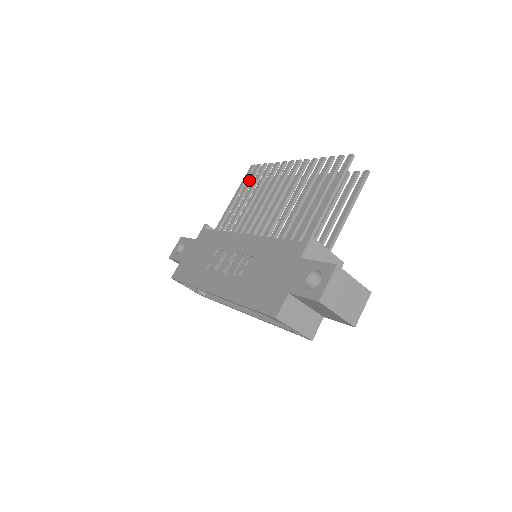
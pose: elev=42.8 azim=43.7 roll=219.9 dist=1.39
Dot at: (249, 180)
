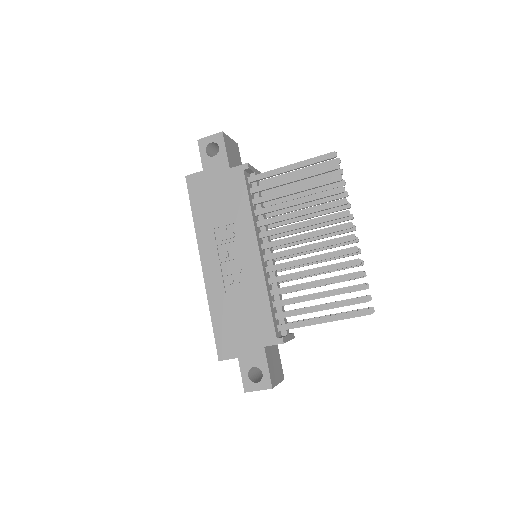
Dot at: (316, 172)
